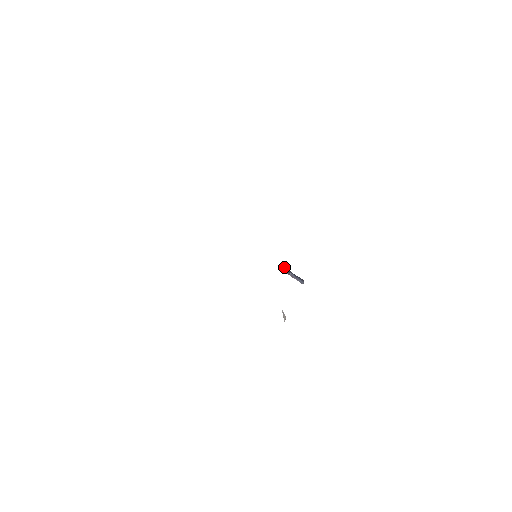
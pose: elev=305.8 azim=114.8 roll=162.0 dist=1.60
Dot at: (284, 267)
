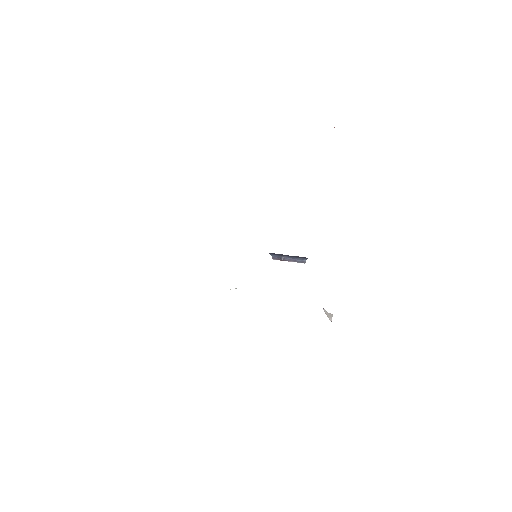
Dot at: (271, 253)
